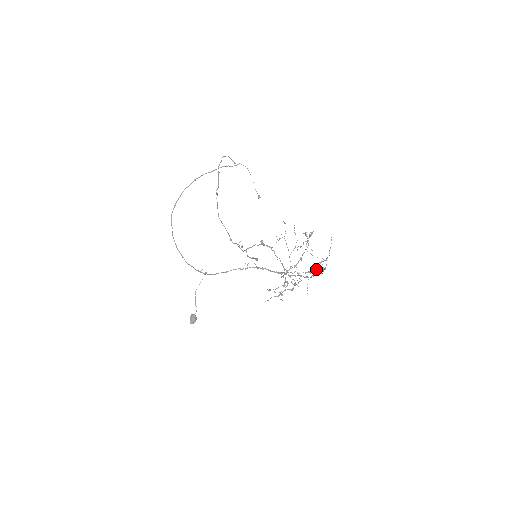
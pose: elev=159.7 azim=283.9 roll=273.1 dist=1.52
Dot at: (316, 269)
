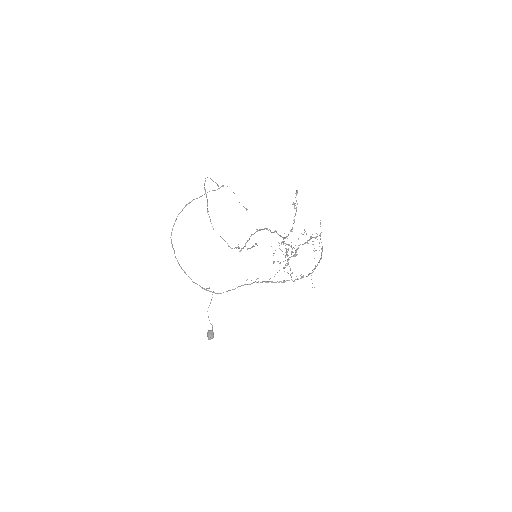
Dot at: (313, 244)
